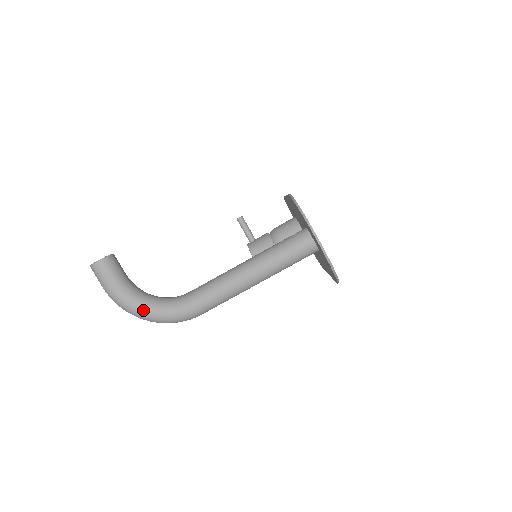
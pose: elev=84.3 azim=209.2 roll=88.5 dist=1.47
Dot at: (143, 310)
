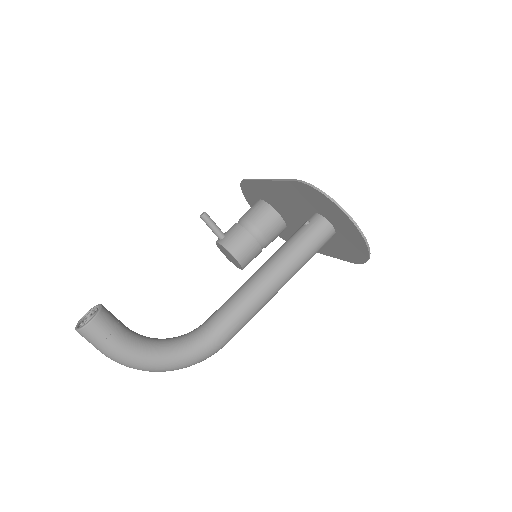
Dot at: (164, 362)
